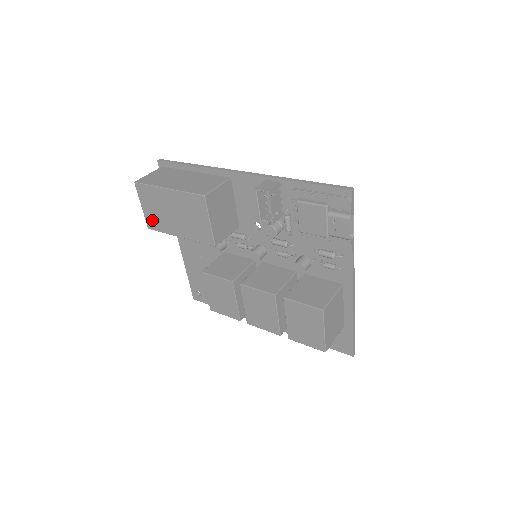
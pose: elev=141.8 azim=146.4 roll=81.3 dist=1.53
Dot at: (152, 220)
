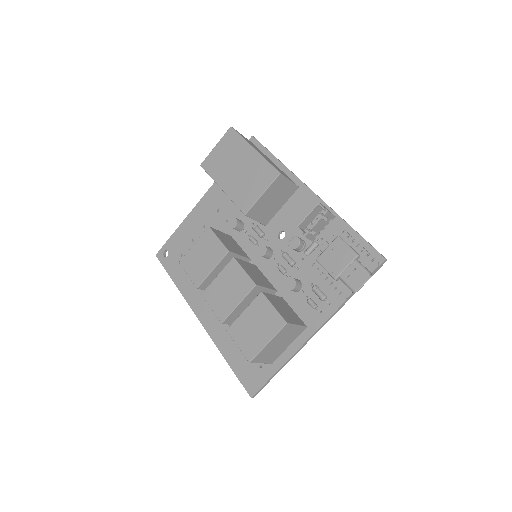
Dot at: (212, 161)
